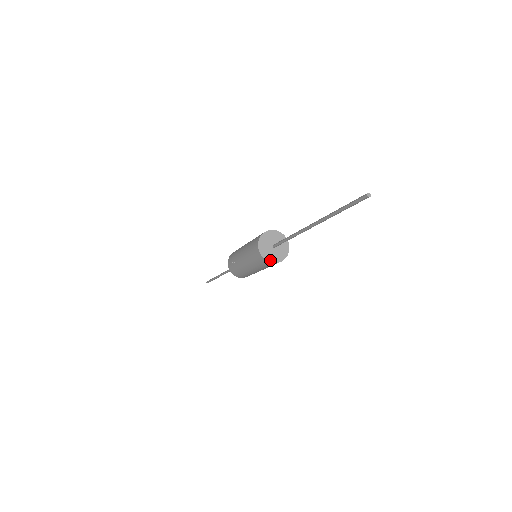
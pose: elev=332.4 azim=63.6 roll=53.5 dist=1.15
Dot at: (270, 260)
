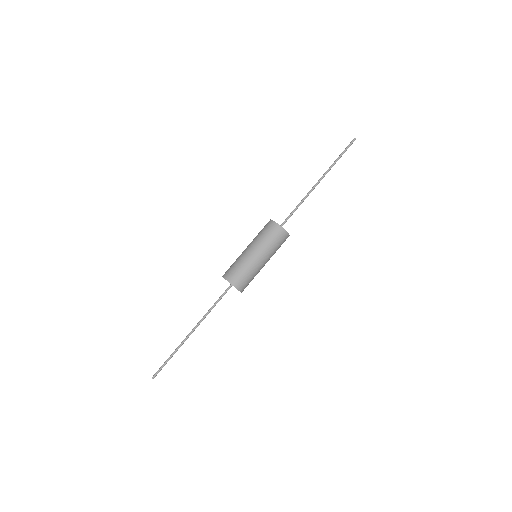
Dot at: (285, 230)
